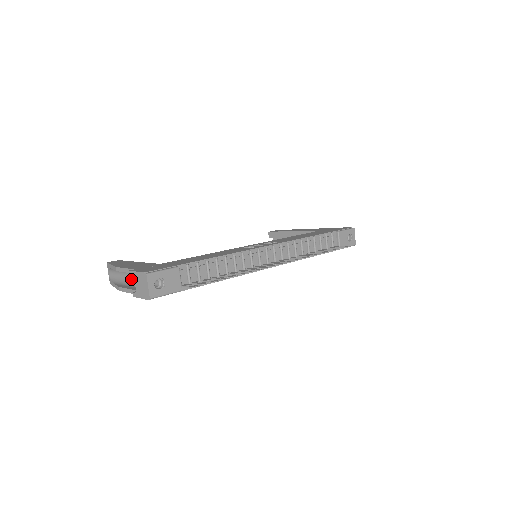
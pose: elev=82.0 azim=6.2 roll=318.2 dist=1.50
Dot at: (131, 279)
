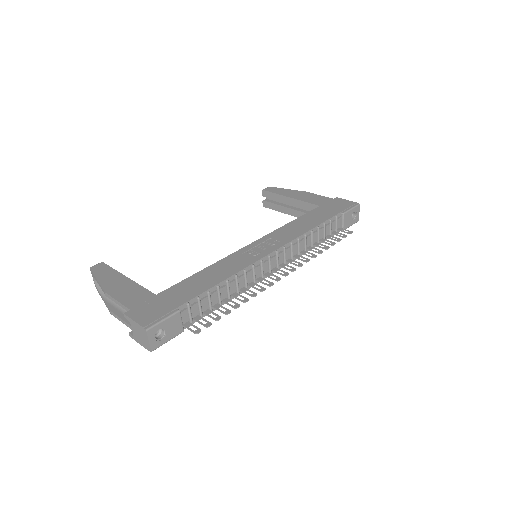
Dot at: occluded
